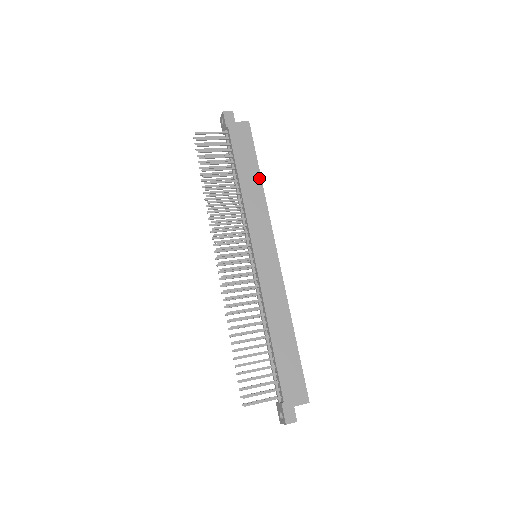
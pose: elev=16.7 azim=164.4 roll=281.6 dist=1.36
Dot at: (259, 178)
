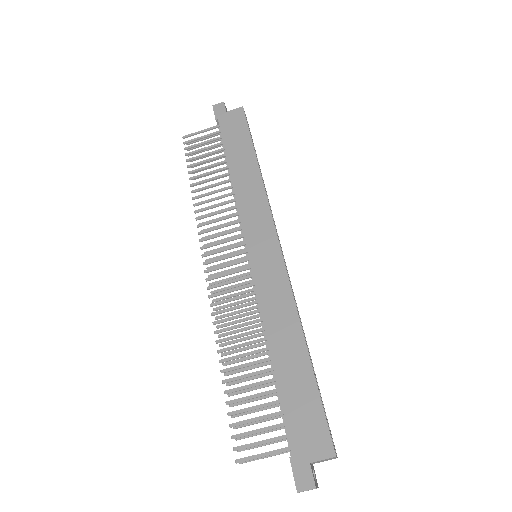
Dot at: (255, 163)
